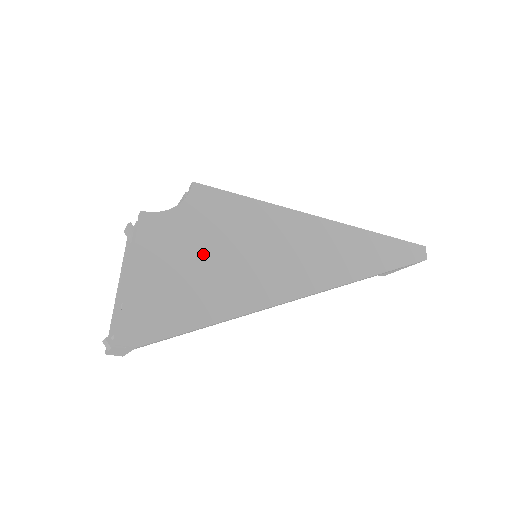
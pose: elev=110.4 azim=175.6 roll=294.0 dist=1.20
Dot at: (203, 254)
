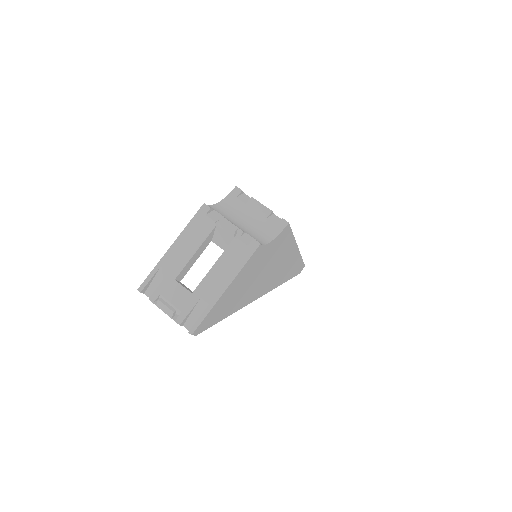
Dot at: (255, 274)
